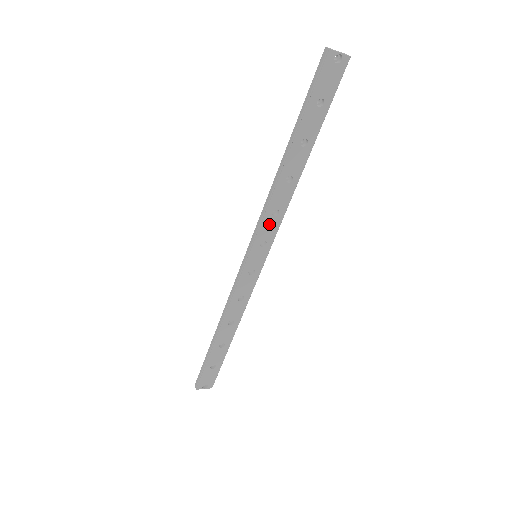
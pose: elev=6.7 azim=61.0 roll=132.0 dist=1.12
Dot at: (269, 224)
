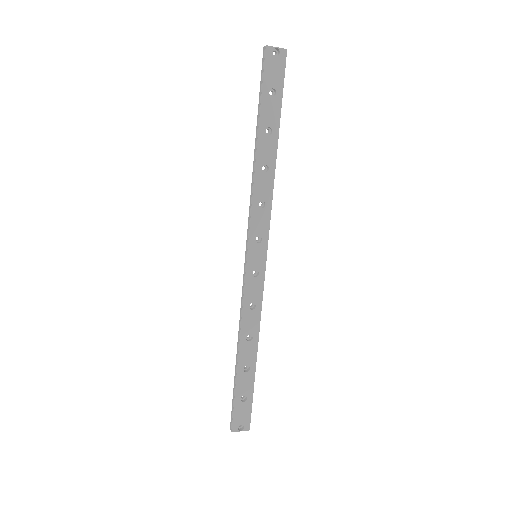
Dot at: (259, 218)
